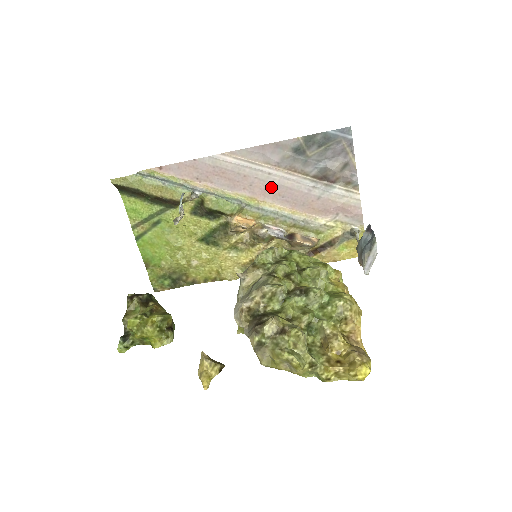
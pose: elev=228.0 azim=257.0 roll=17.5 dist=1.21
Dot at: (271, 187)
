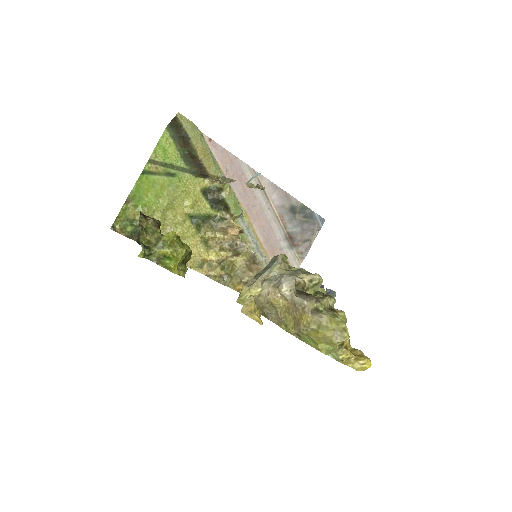
Dot at: (263, 218)
